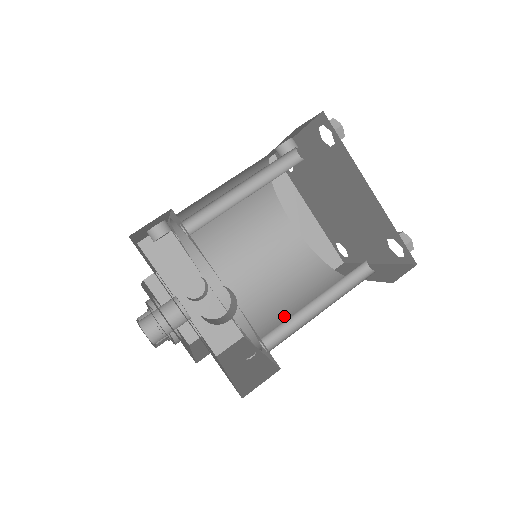
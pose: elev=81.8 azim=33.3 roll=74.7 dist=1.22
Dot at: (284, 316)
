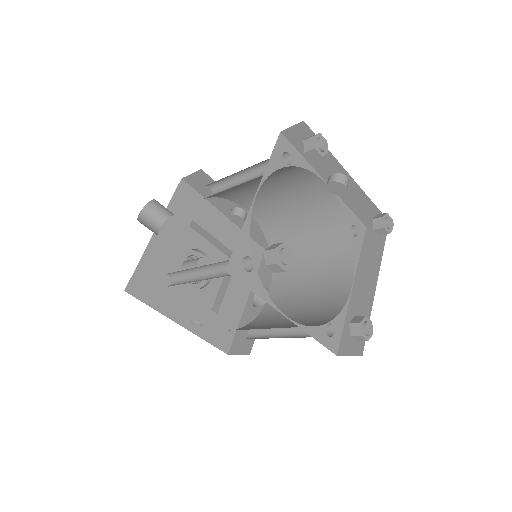
Dot at: occluded
